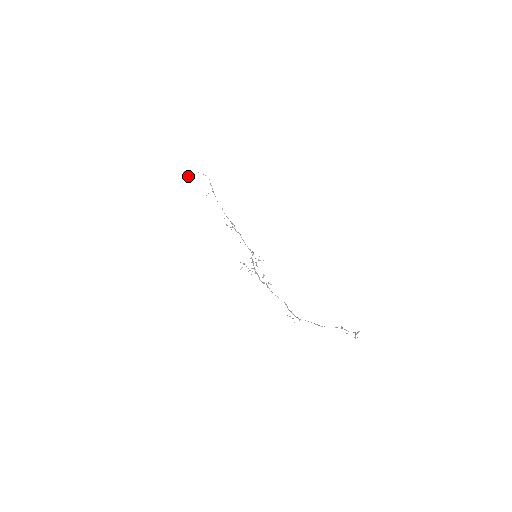
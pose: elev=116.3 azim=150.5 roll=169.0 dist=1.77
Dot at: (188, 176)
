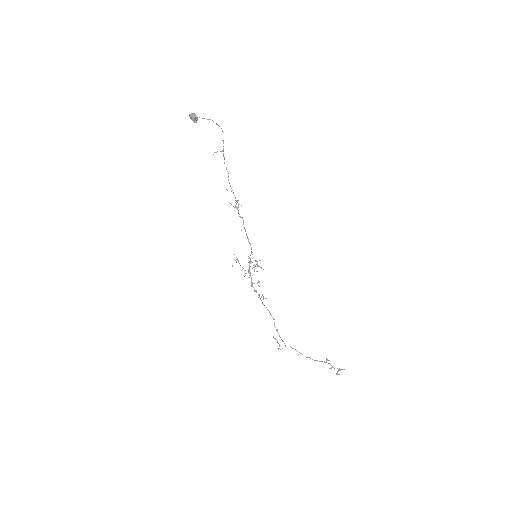
Dot at: (195, 122)
